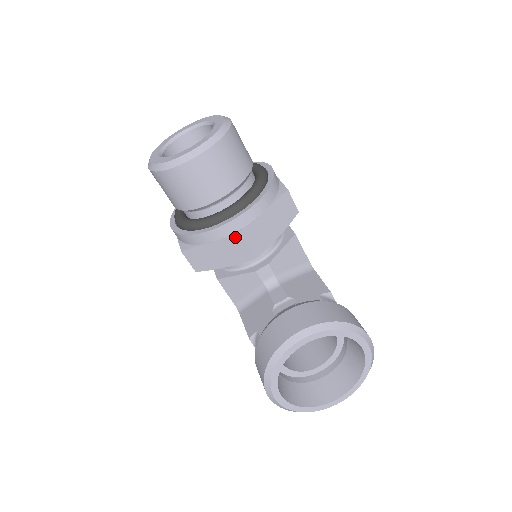
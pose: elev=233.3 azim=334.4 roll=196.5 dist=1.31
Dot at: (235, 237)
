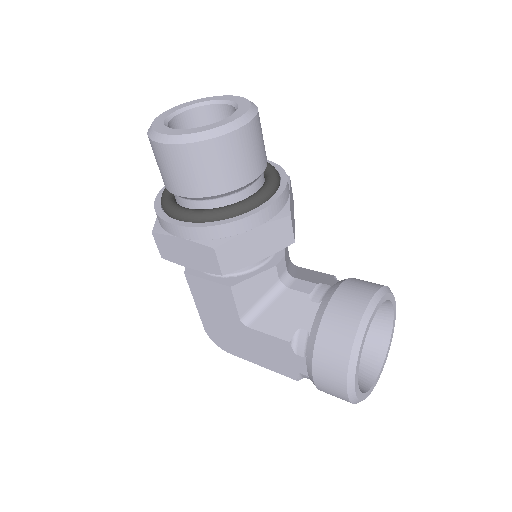
Dot at: (282, 217)
